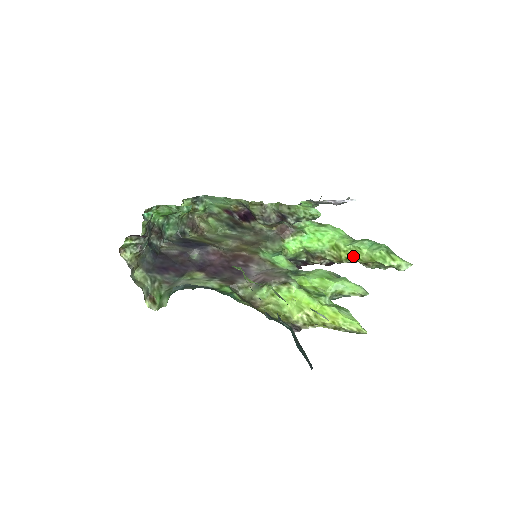
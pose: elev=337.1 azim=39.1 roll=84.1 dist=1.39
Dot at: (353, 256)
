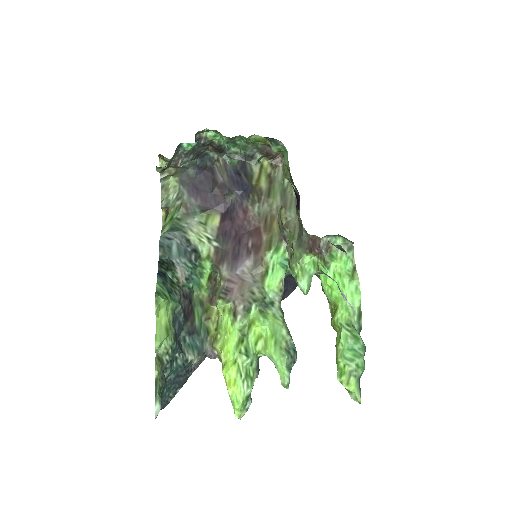
Dot at: (337, 334)
